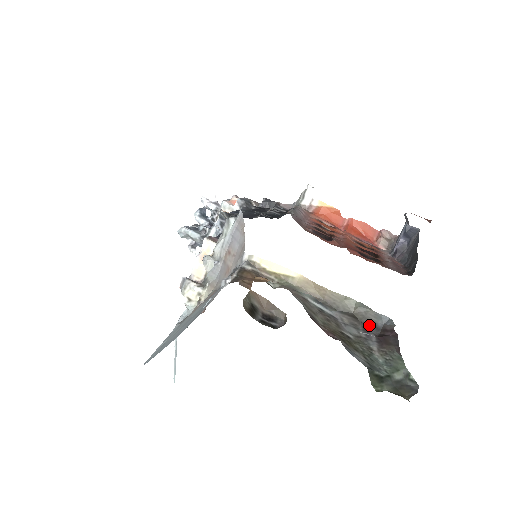
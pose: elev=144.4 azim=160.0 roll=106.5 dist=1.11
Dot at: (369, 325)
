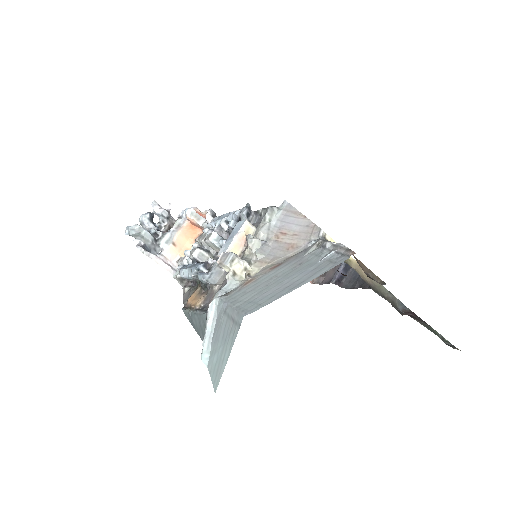
Dot at: occluded
